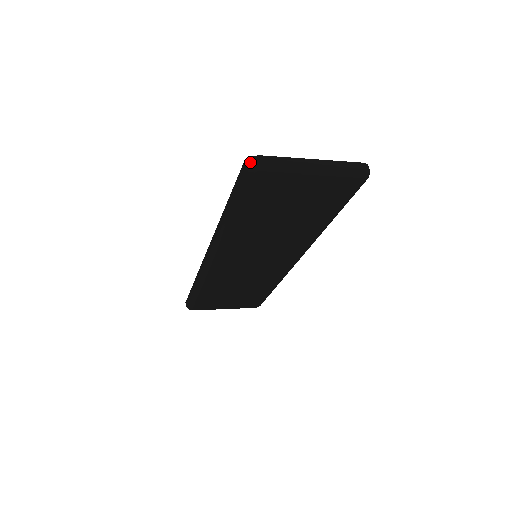
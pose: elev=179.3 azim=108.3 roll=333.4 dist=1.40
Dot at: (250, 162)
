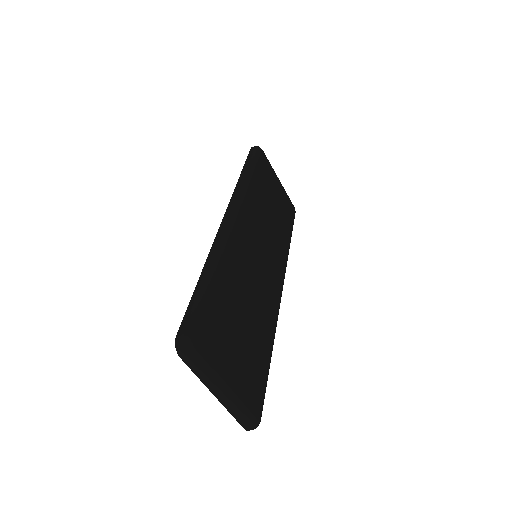
Dot at: (256, 146)
